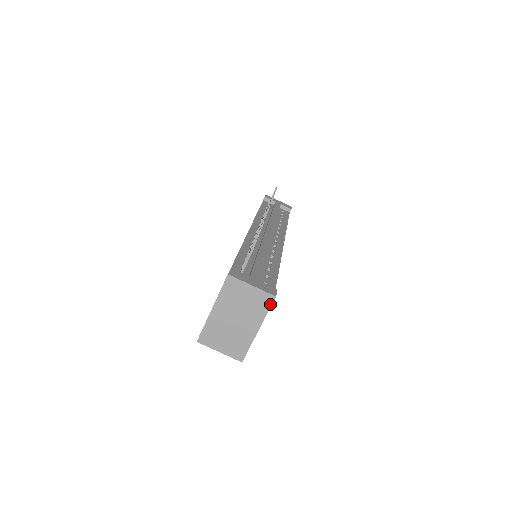
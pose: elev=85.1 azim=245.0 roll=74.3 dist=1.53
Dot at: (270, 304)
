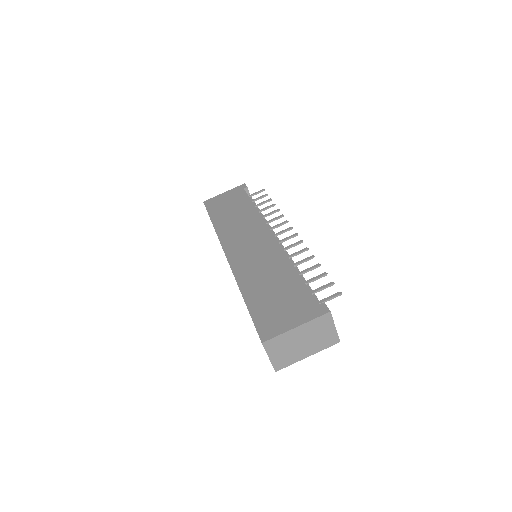
Dot at: (332, 344)
